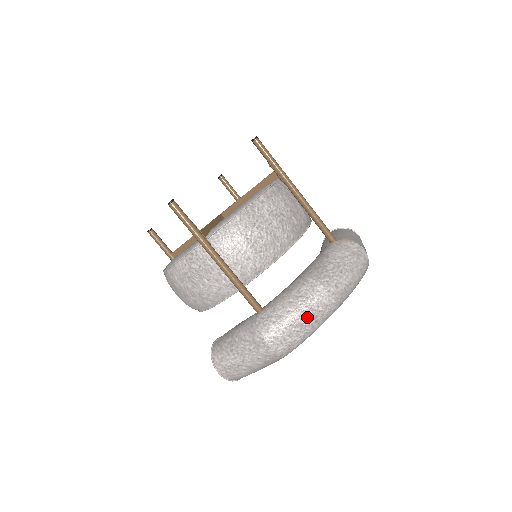
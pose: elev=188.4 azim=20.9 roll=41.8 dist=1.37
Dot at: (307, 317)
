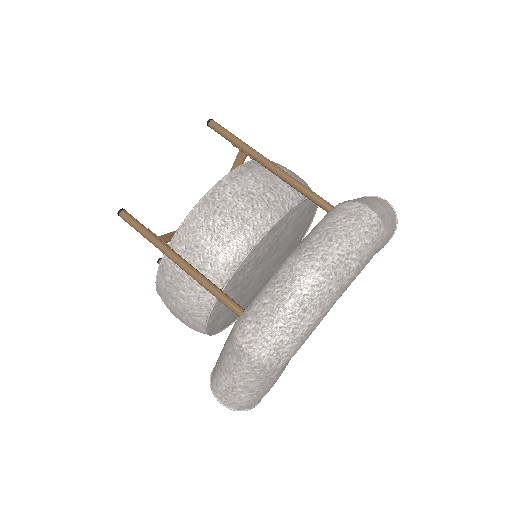
Dot at: (288, 306)
